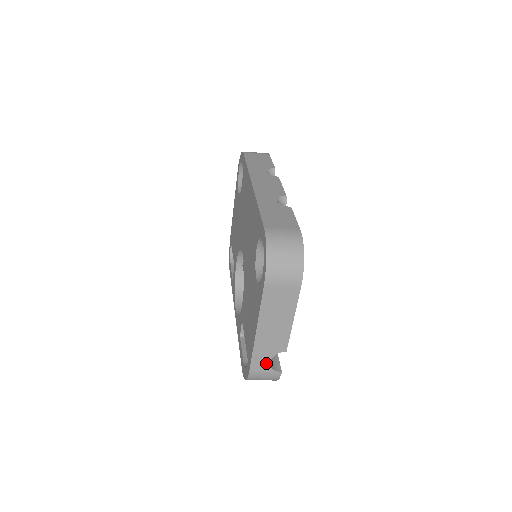
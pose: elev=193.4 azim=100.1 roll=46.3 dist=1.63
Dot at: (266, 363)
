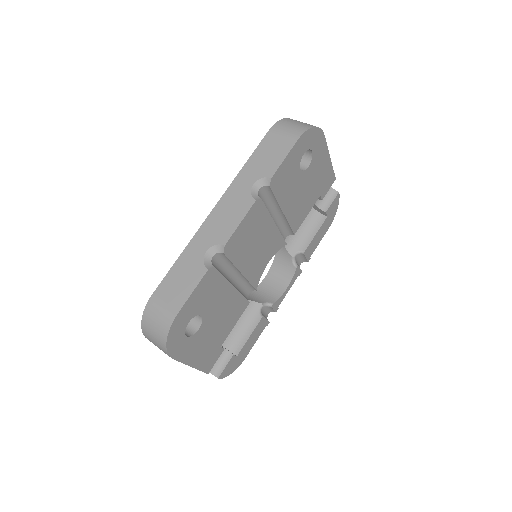
Dot at: occluded
